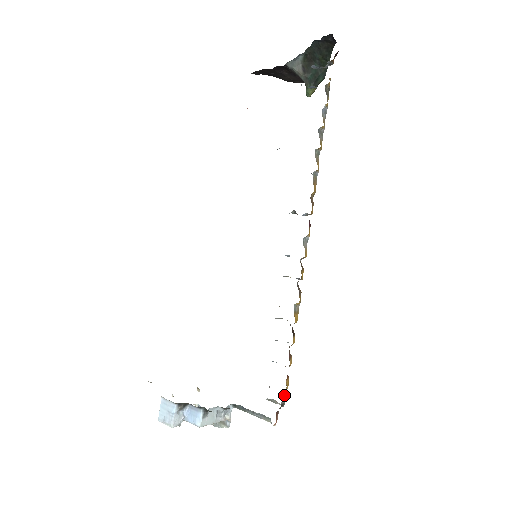
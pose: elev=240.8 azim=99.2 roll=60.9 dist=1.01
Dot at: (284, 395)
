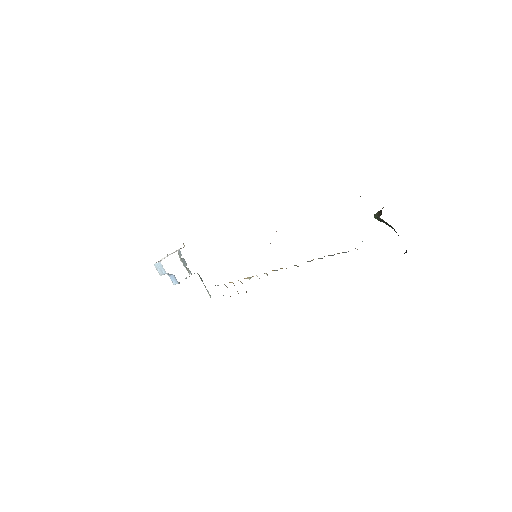
Dot at: occluded
